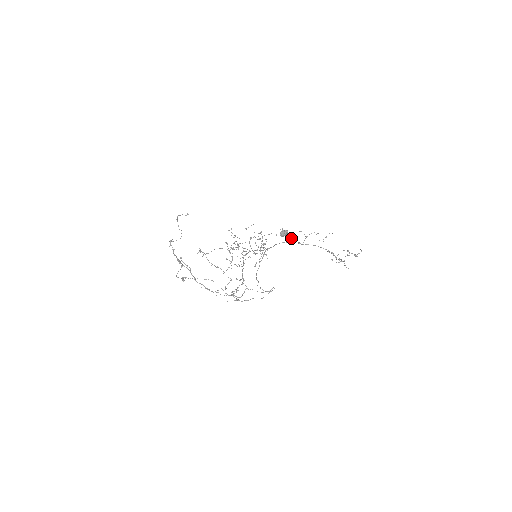
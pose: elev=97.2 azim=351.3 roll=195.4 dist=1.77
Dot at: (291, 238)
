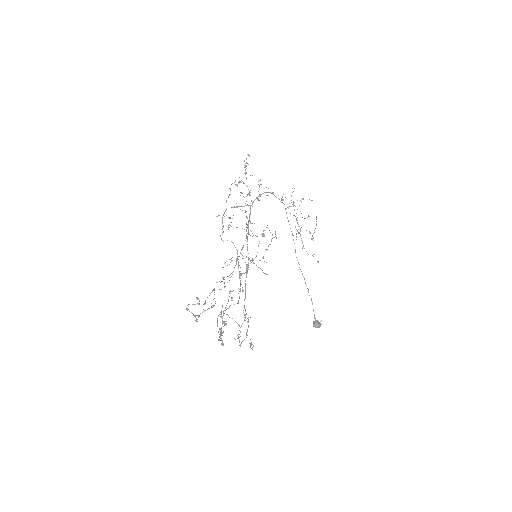
Dot at: occluded
